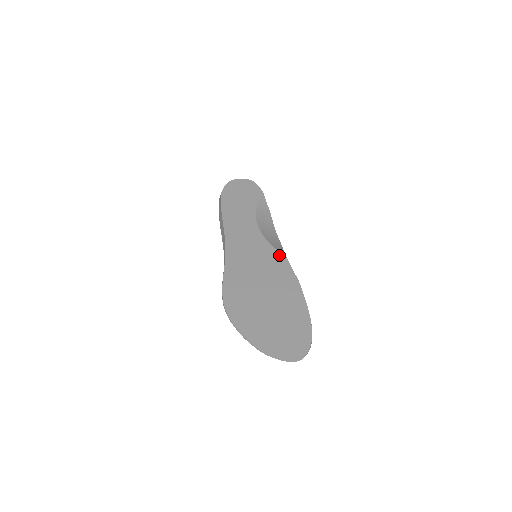
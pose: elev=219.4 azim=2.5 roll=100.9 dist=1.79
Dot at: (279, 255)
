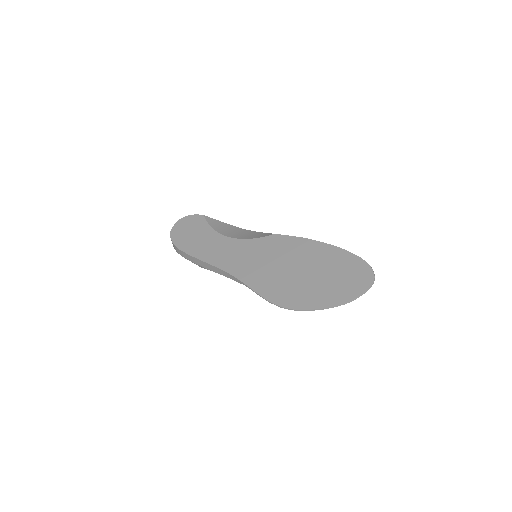
Dot at: (270, 238)
